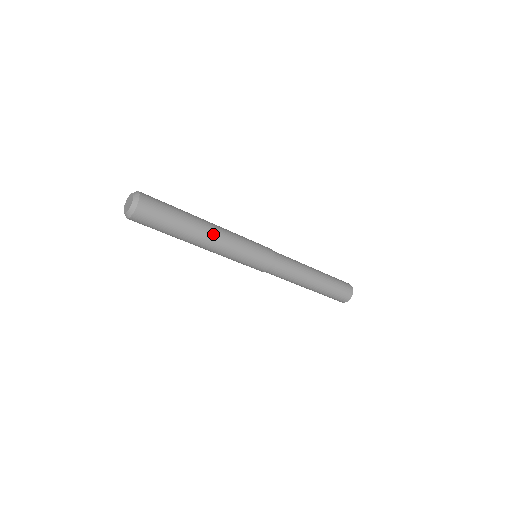
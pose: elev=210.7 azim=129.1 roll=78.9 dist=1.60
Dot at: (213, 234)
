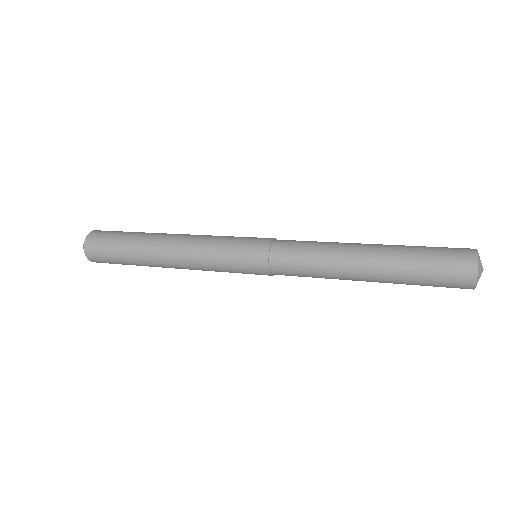
Dot at: (170, 247)
